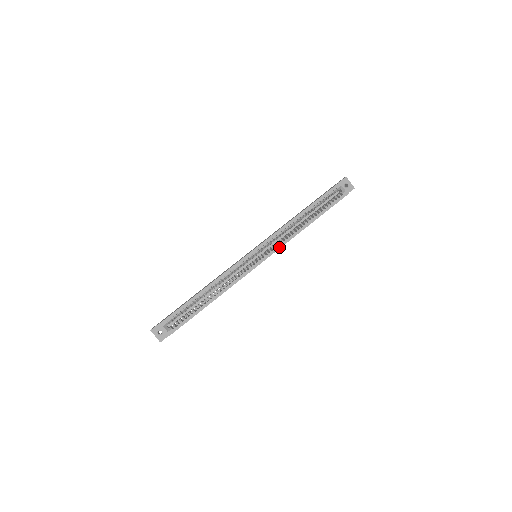
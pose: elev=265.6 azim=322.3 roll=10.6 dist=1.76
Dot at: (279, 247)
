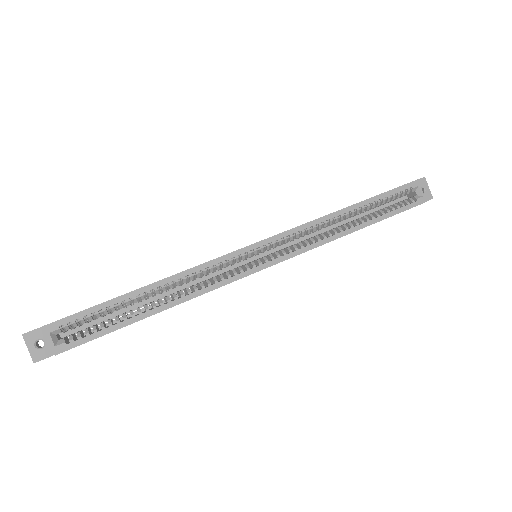
Dot at: (300, 251)
